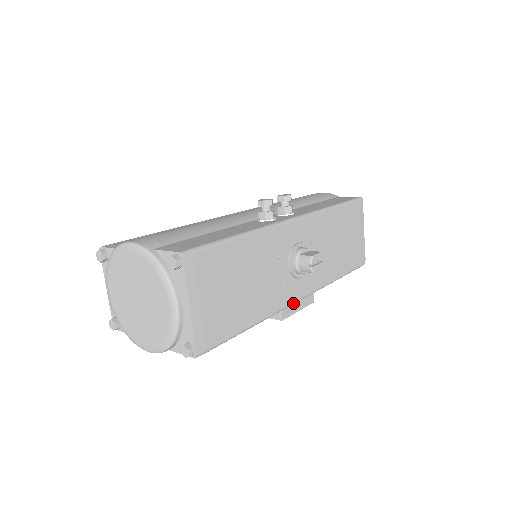
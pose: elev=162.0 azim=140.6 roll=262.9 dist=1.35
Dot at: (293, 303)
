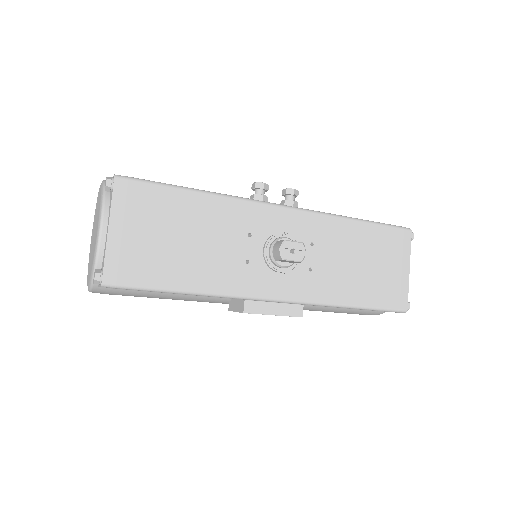
Dot at: (263, 298)
